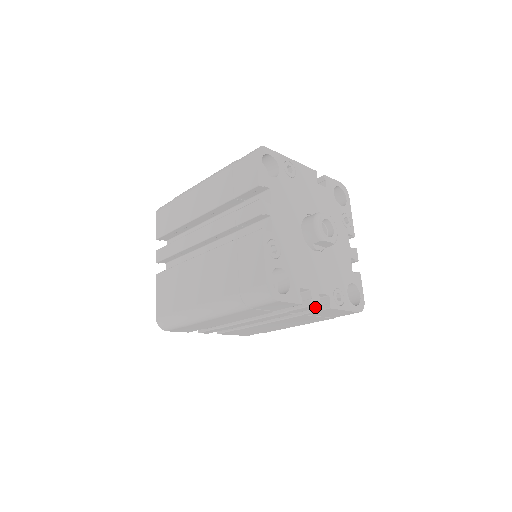
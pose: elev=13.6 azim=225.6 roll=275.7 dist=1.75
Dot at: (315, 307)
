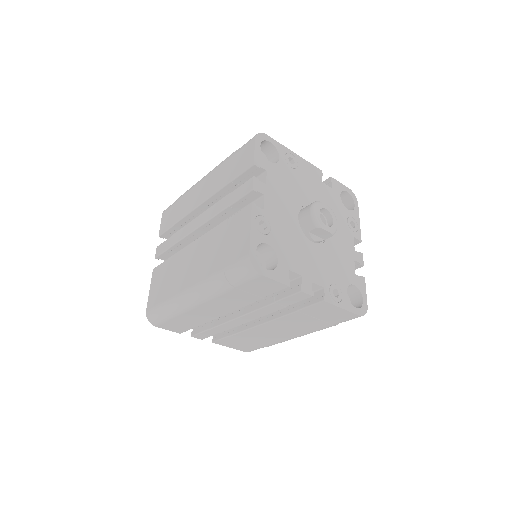
Dot at: (306, 296)
